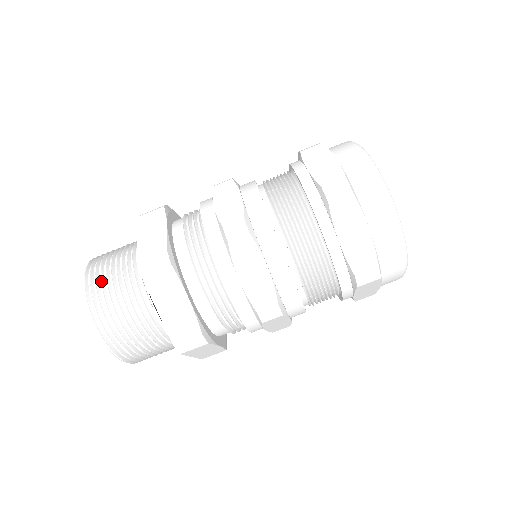
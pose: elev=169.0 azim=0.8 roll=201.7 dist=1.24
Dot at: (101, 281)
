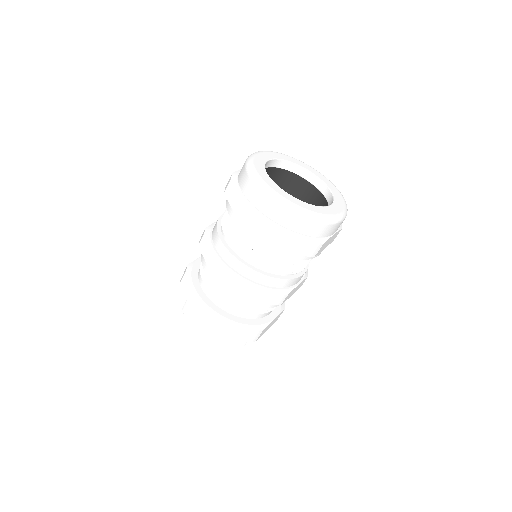
Dot at: (191, 330)
